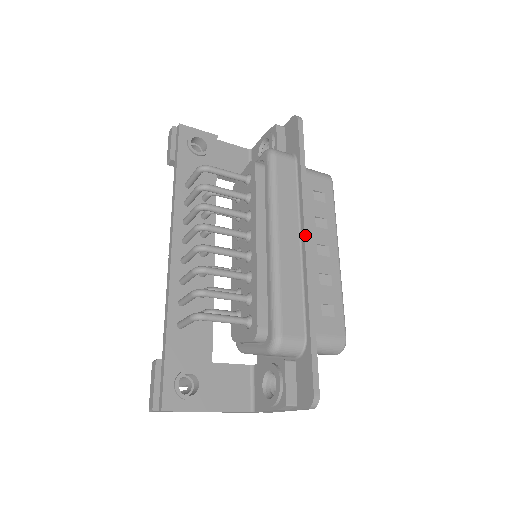
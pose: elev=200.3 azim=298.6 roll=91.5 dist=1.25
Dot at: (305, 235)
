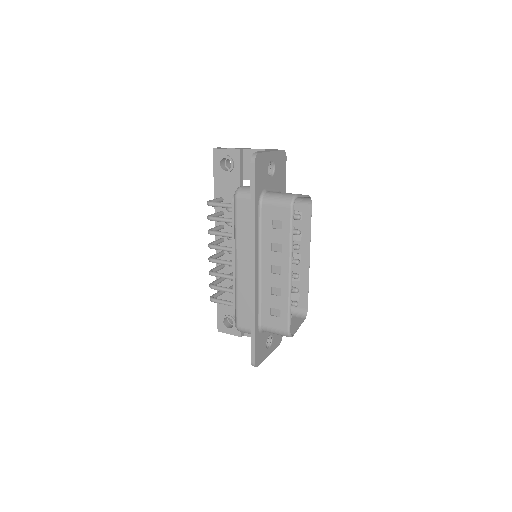
Dot at: (251, 265)
